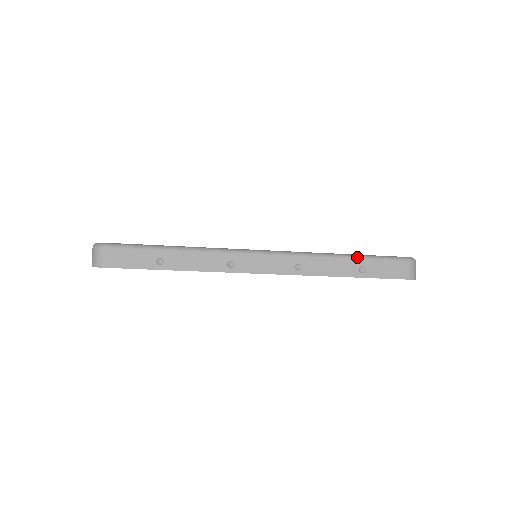
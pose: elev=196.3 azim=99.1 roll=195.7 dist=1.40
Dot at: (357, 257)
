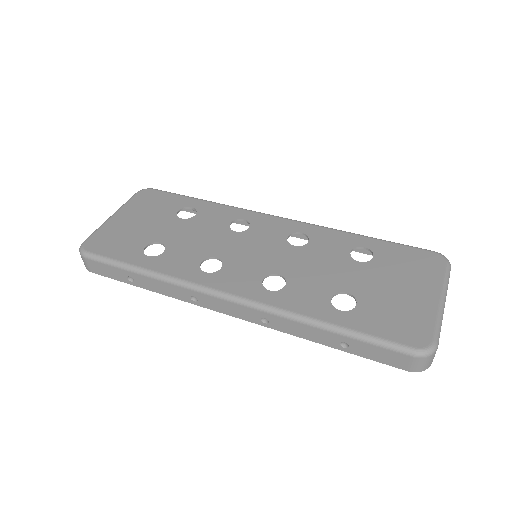
Dot at: (338, 332)
